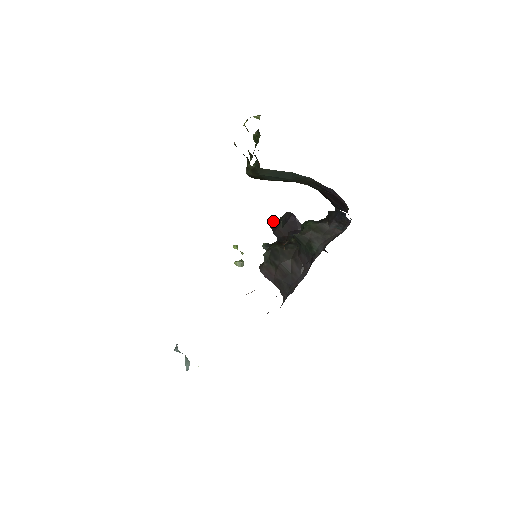
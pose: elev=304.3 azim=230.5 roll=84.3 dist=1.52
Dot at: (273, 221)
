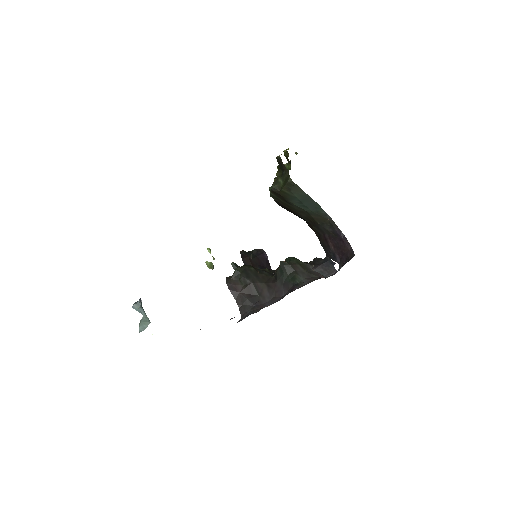
Dot at: (243, 250)
